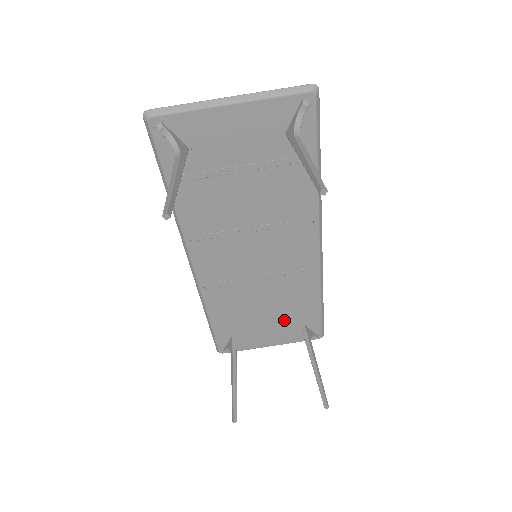
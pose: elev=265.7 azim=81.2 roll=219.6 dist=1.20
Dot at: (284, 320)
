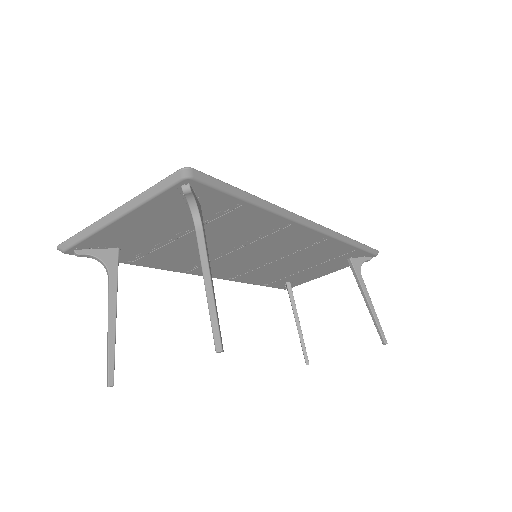
Dot at: (326, 263)
